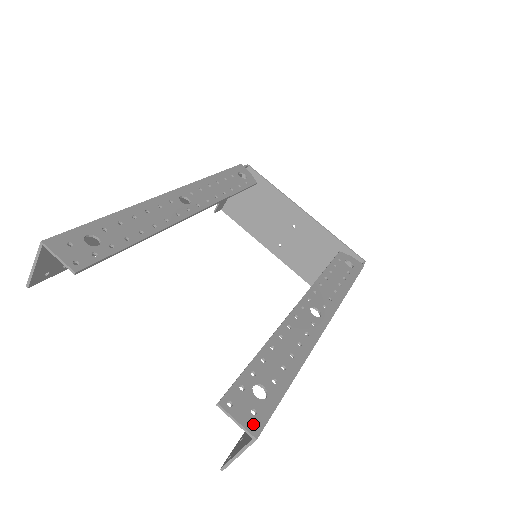
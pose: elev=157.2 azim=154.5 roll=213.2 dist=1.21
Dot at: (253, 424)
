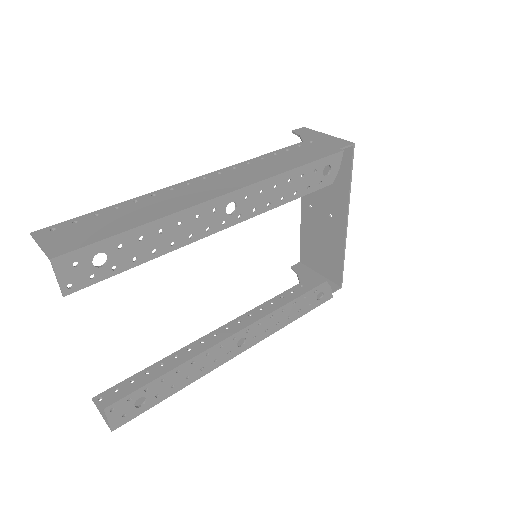
Dot at: (117, 423)
